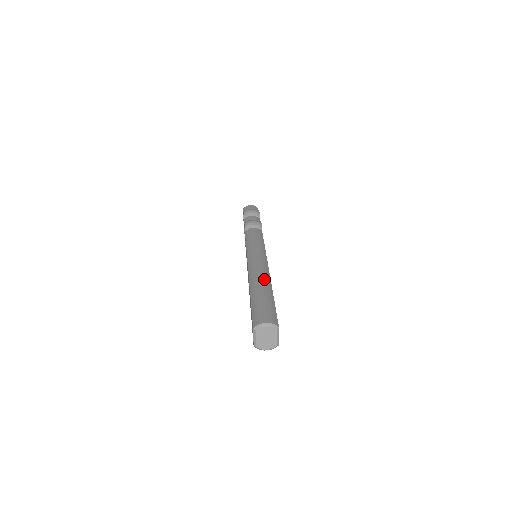
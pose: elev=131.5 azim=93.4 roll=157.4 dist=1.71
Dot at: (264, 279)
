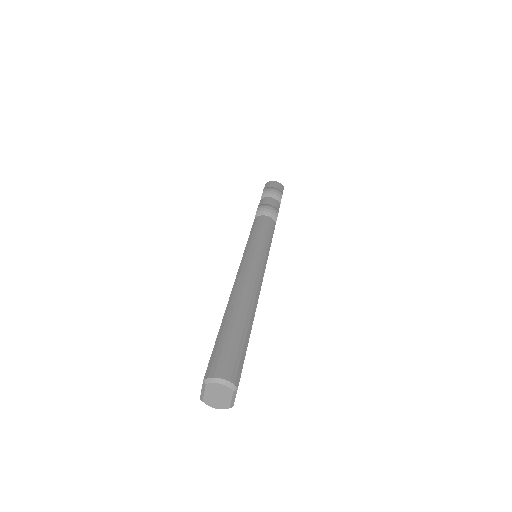
Dot at: (248, 301)
